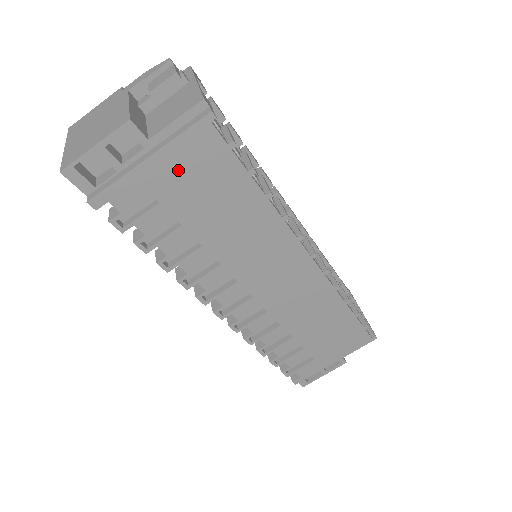
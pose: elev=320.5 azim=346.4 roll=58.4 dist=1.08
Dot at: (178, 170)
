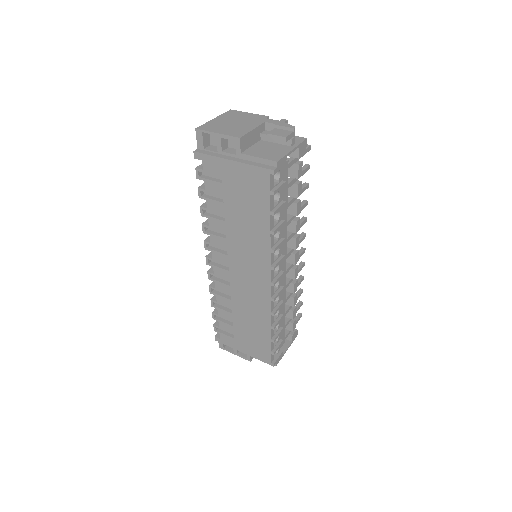
Dot at: (241, 178)
